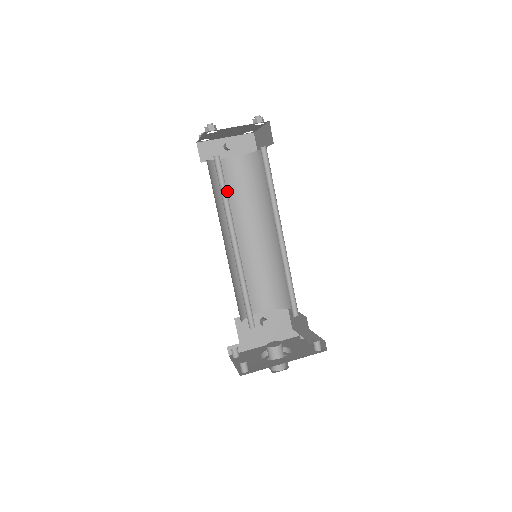
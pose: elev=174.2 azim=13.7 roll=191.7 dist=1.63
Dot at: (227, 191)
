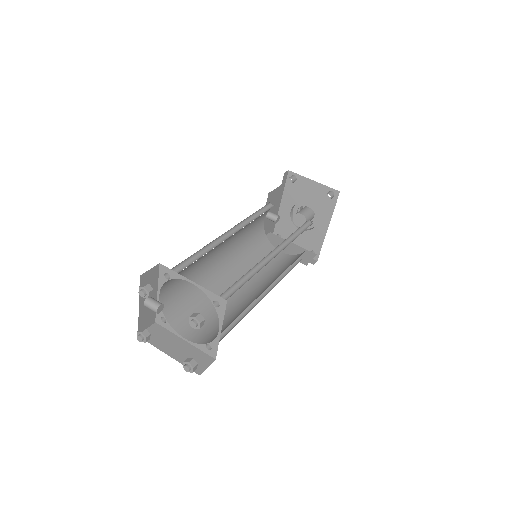
Dot at: (186, 287)
